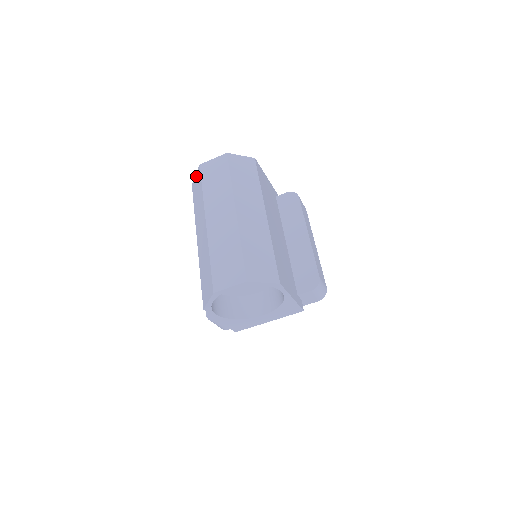
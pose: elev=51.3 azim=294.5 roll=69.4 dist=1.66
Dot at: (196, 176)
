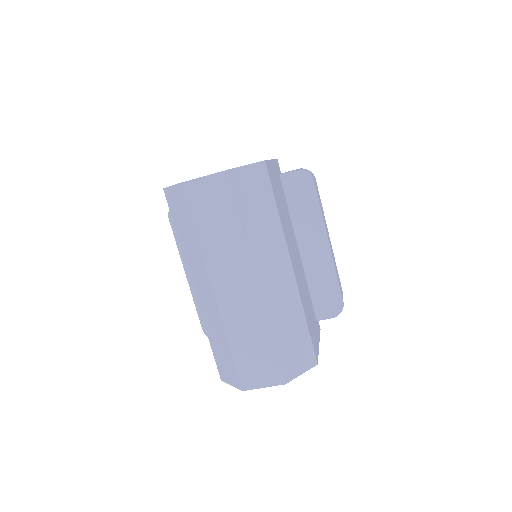
Dot at: (174, 191)
